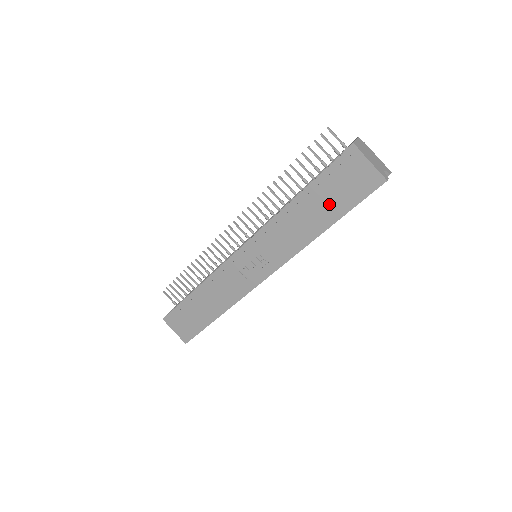
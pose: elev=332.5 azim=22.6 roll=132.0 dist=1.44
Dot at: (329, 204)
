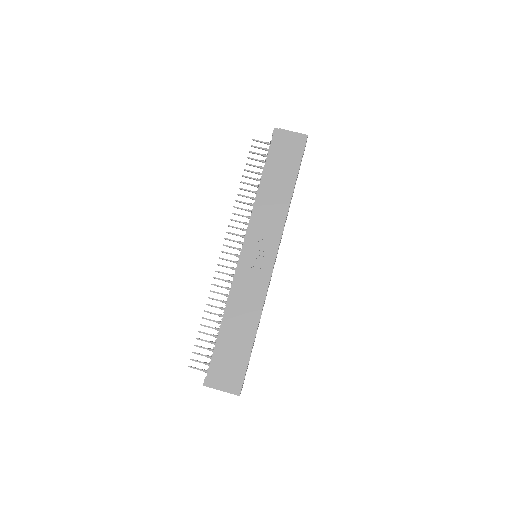
Dot at: (284, 171)
